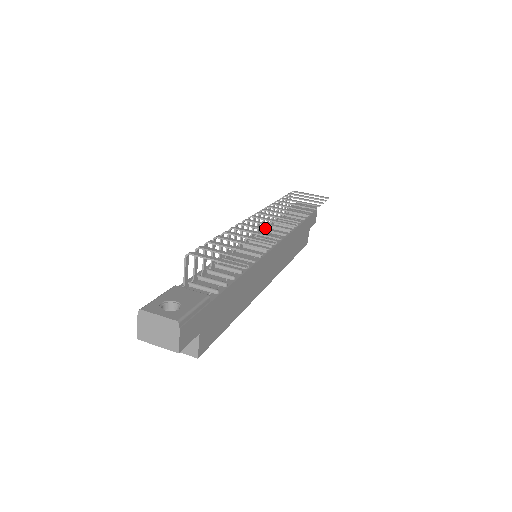
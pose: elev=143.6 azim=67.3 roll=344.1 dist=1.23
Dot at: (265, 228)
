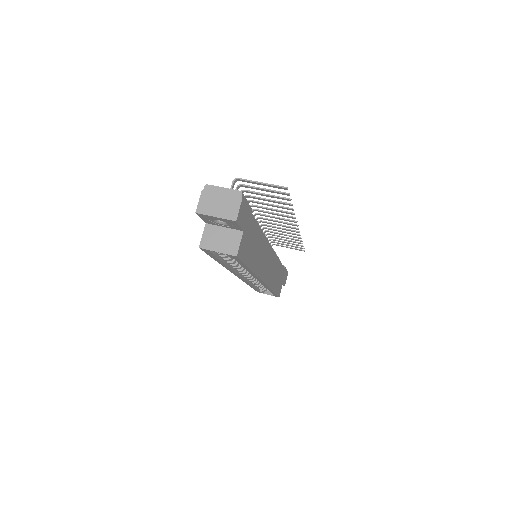
Dot at: (277, 214)
